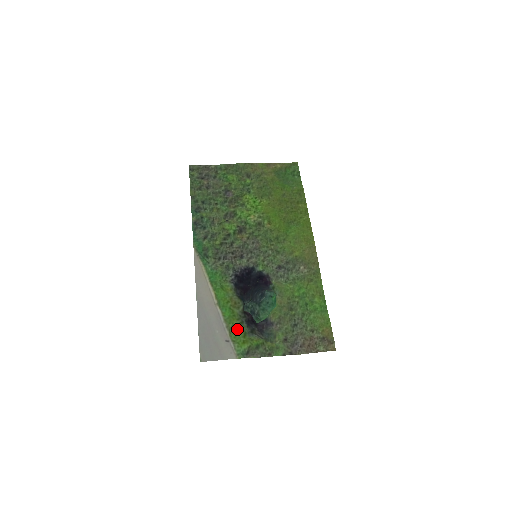
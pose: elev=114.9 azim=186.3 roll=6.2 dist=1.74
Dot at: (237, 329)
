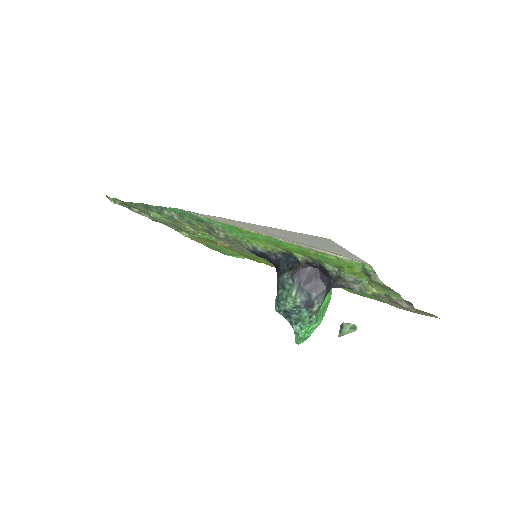
Dot at: (323, 259)
